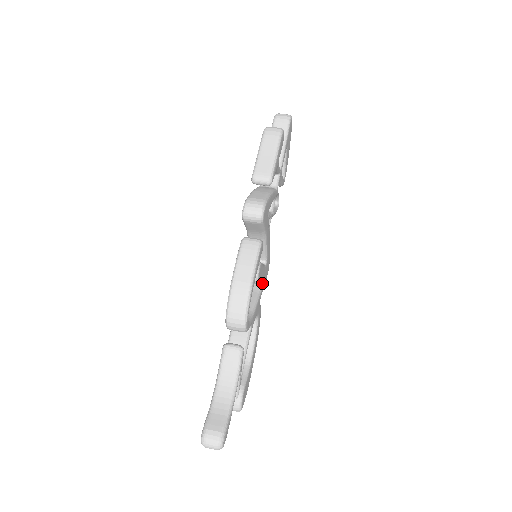
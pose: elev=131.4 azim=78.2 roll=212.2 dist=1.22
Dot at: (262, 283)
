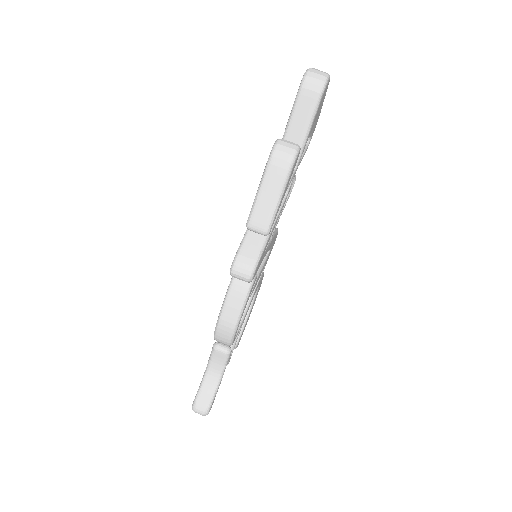
Dot at: occluded
